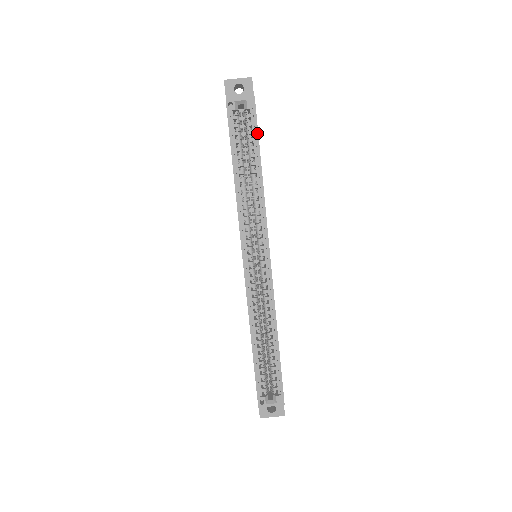
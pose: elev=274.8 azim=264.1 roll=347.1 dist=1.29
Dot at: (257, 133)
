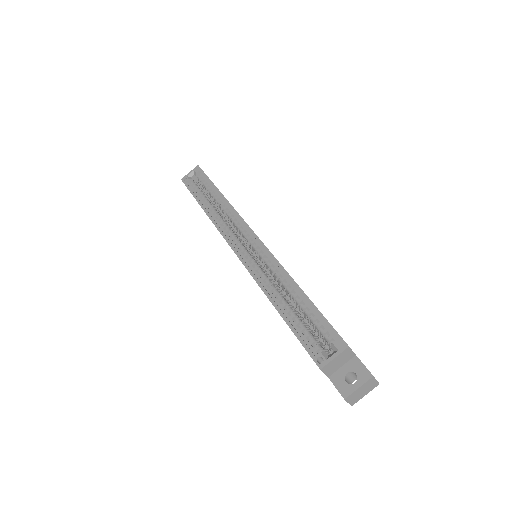
Dot at: (208, 178)
